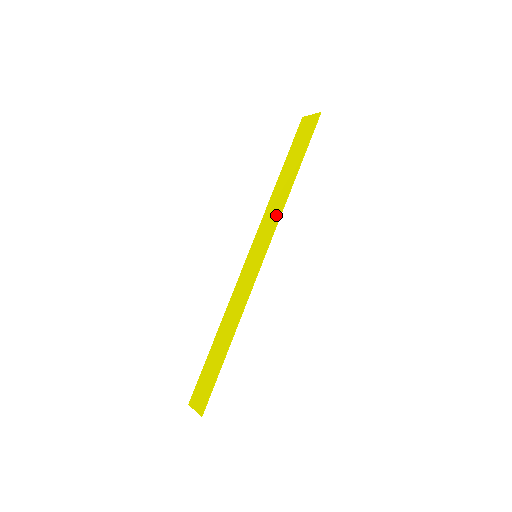
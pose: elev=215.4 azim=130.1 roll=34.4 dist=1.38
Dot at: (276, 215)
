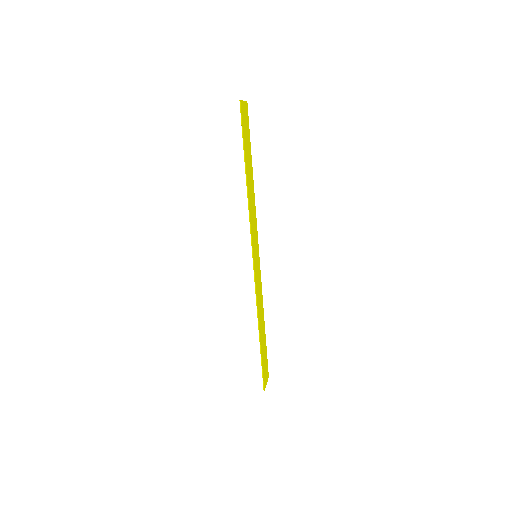
Dot at: (250, 217)
